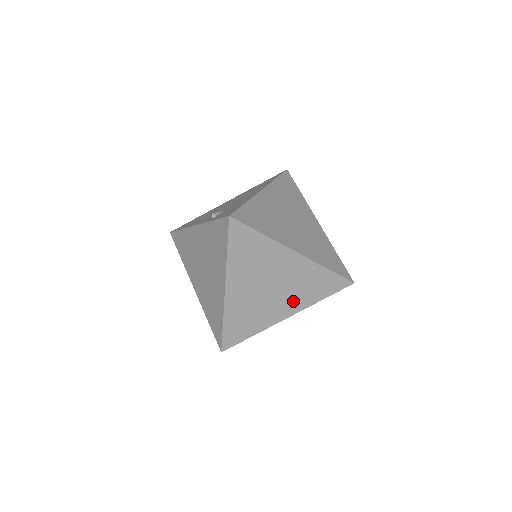
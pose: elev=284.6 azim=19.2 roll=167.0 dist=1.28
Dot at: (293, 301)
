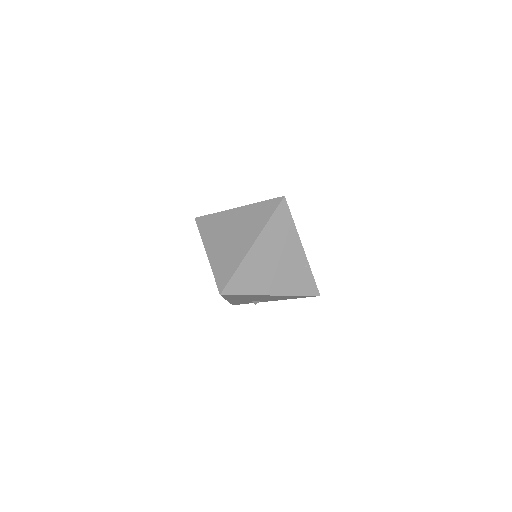
Dot at: (283, 284)
